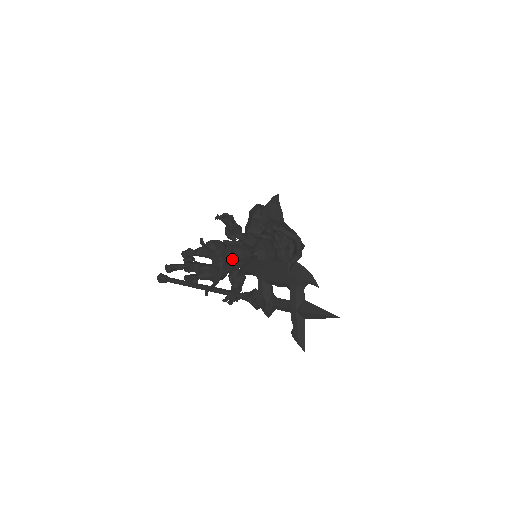
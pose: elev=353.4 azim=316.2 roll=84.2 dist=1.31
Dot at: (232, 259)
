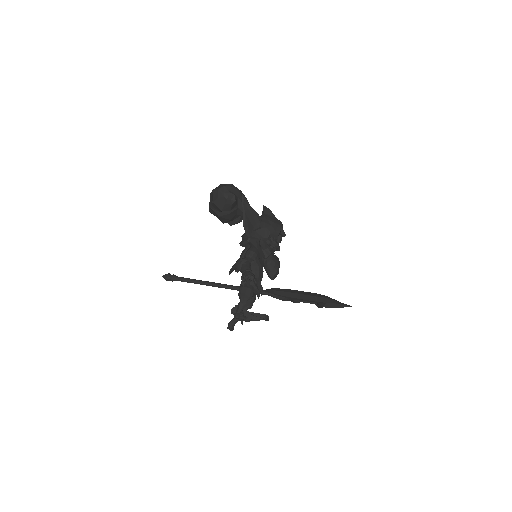
Dot at: (259, 289)
